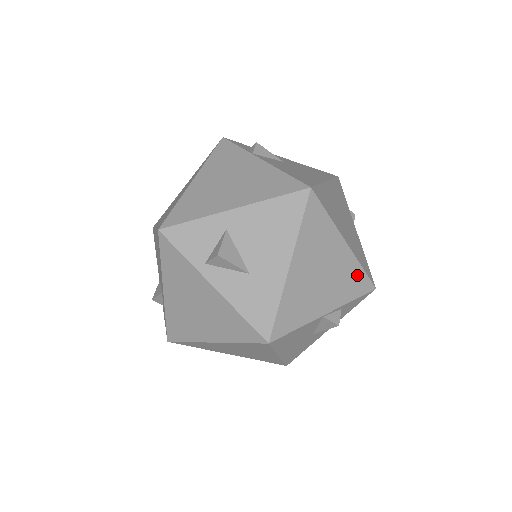
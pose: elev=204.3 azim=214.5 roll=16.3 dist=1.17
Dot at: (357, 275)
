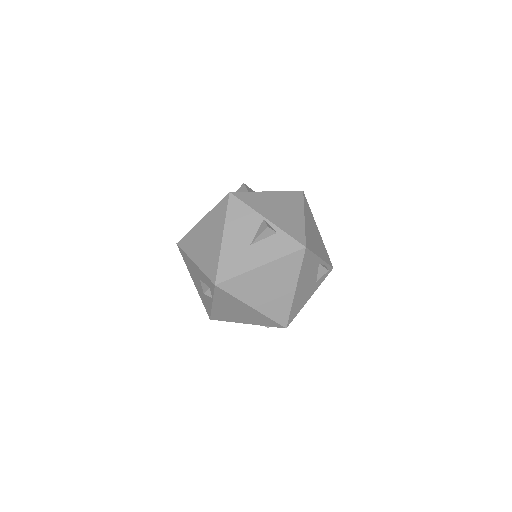
Dot at: (299, 231)
